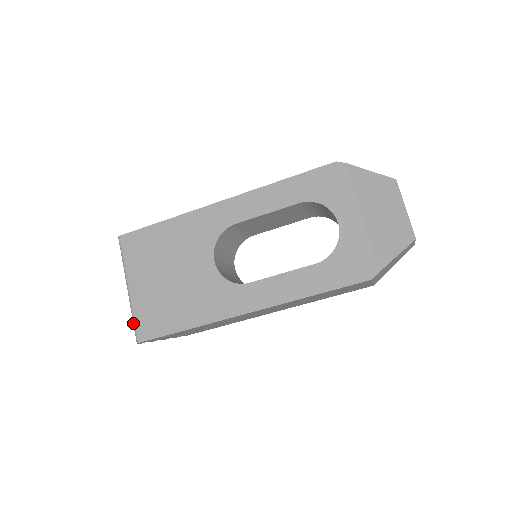
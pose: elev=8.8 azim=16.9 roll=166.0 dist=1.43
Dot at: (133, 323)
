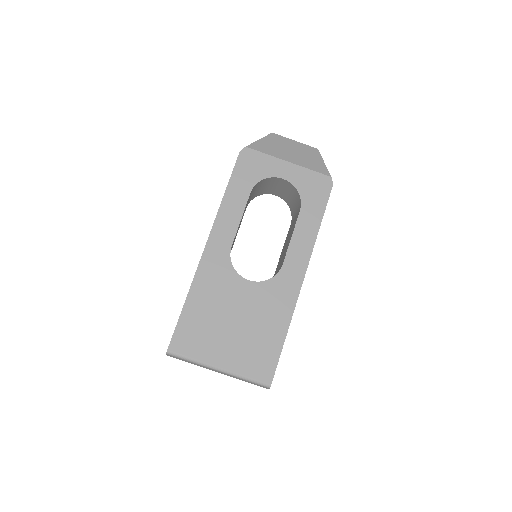
Dot at: (251, 381)
